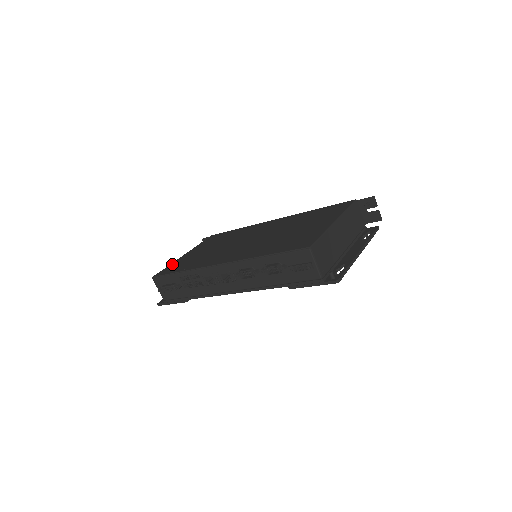
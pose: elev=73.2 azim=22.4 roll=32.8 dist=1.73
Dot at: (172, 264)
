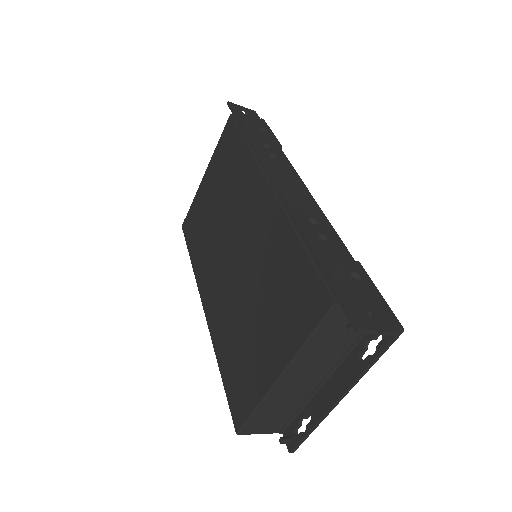
Dot at: (193, 205)
